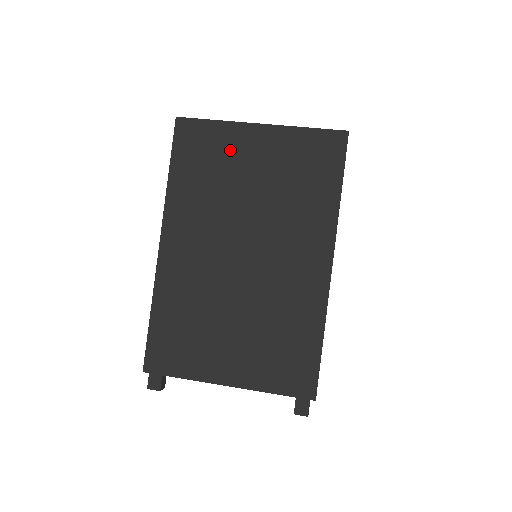
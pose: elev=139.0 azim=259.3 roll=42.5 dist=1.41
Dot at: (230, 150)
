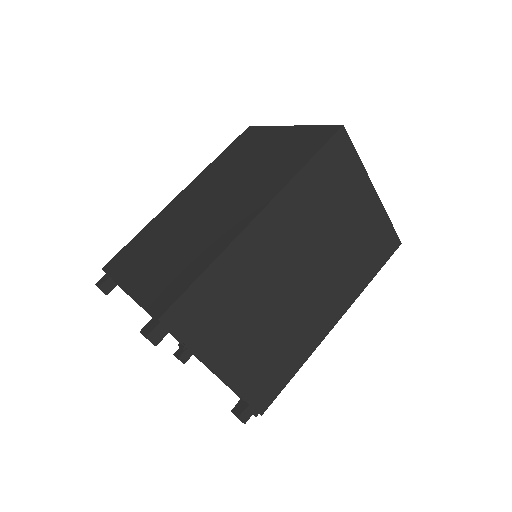
Dot at: (260, 141)
